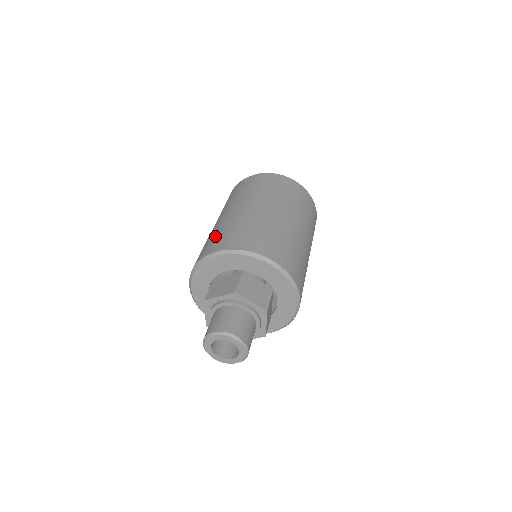
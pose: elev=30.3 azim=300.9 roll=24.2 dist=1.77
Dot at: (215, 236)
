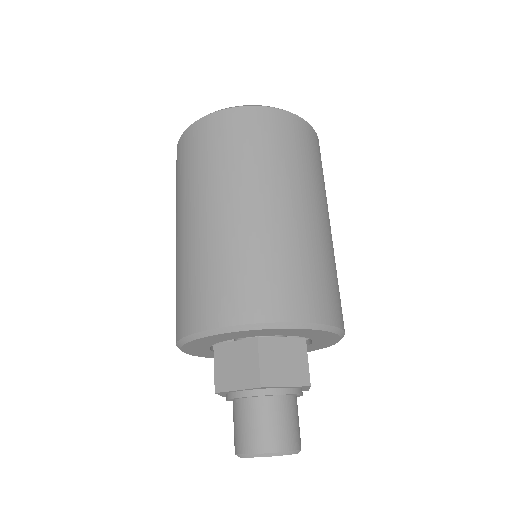
Dot at: (283, 269)
